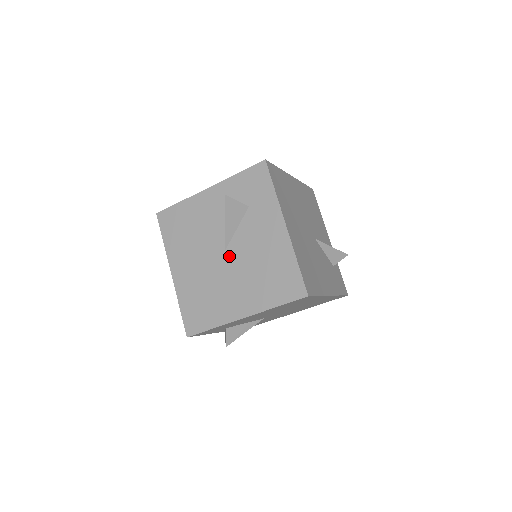
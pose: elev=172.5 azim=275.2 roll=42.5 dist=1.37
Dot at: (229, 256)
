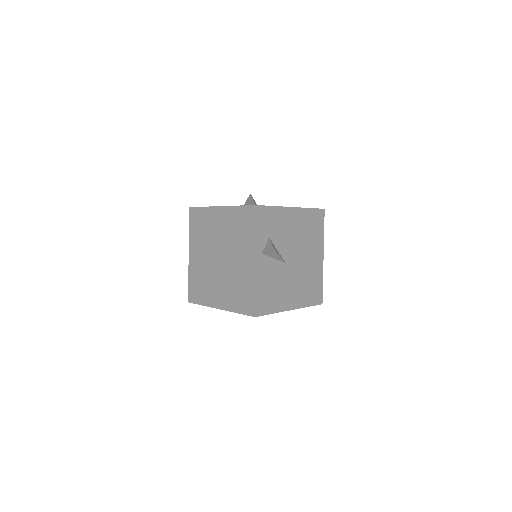
Dot at: occluded
